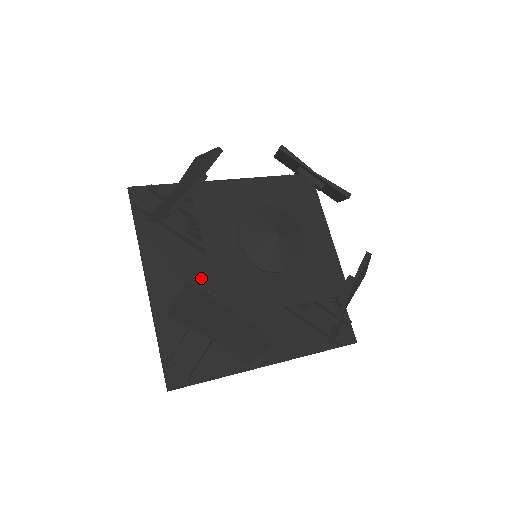
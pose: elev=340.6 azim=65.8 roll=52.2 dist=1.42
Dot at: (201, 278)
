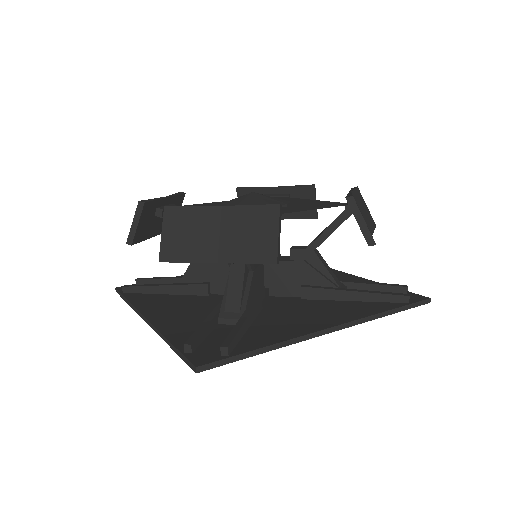
Dot at: (209, 305)
